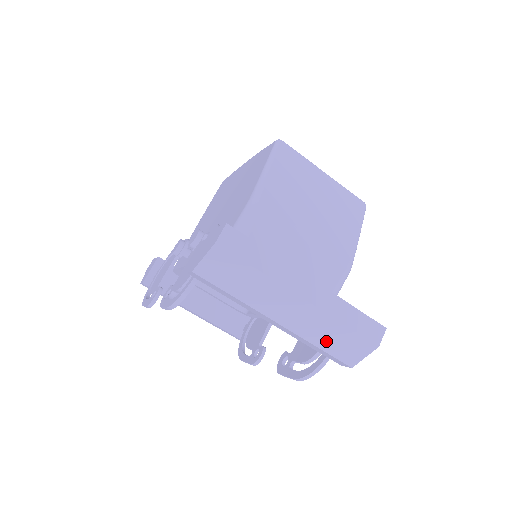
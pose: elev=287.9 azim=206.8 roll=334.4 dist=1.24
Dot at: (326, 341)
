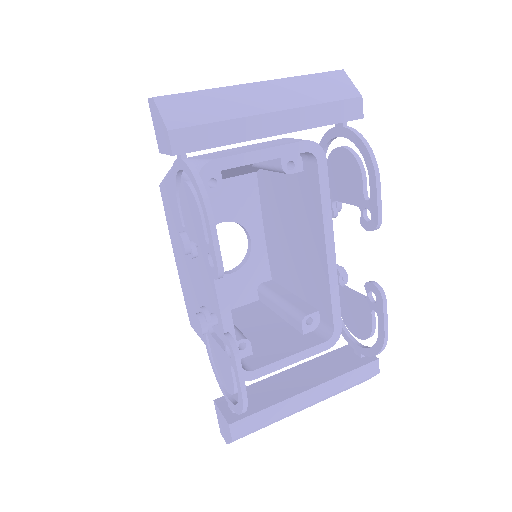
Dot at: (317, 95)
